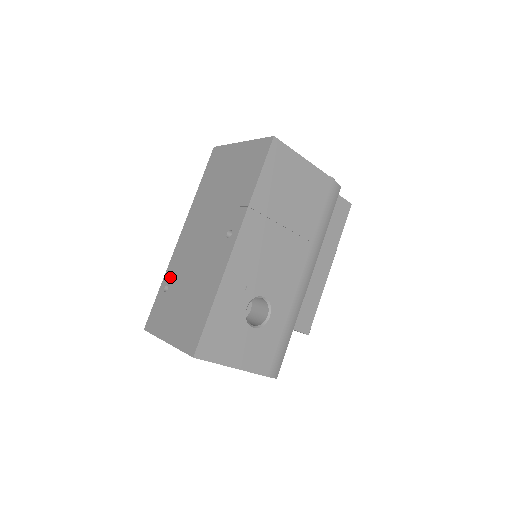
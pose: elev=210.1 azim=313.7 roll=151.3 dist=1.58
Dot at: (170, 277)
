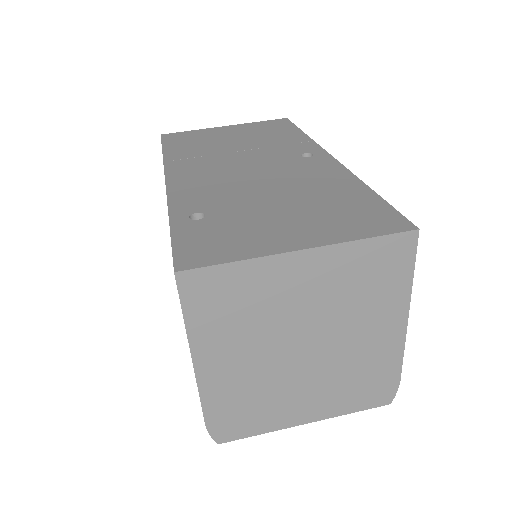
Dot at: (195, 205)
